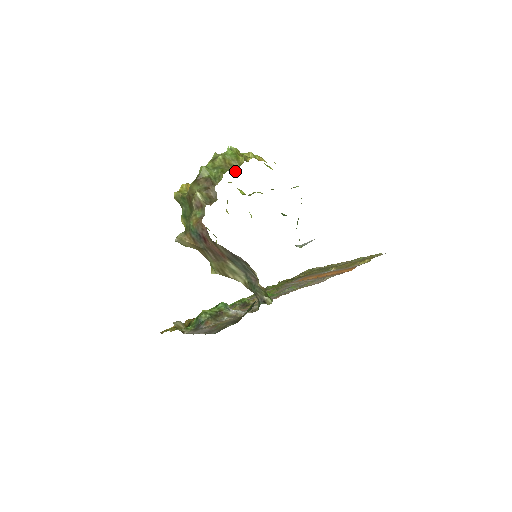
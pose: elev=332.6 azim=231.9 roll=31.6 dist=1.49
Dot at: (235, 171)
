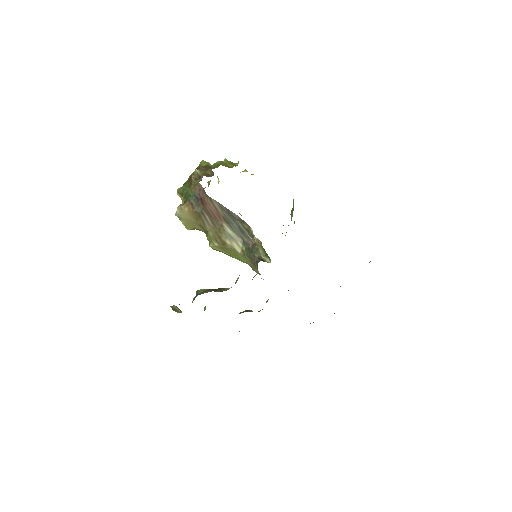
Dot at: occluded
